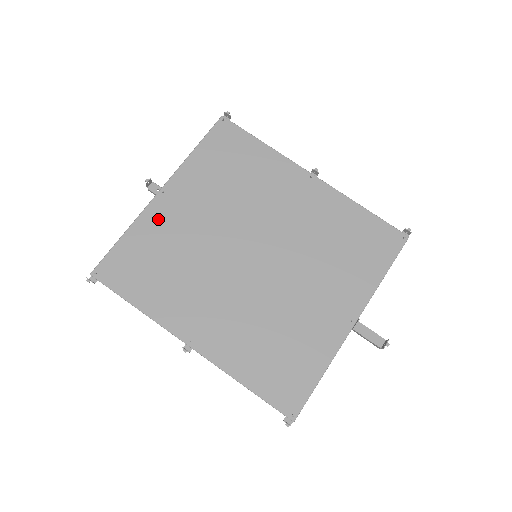
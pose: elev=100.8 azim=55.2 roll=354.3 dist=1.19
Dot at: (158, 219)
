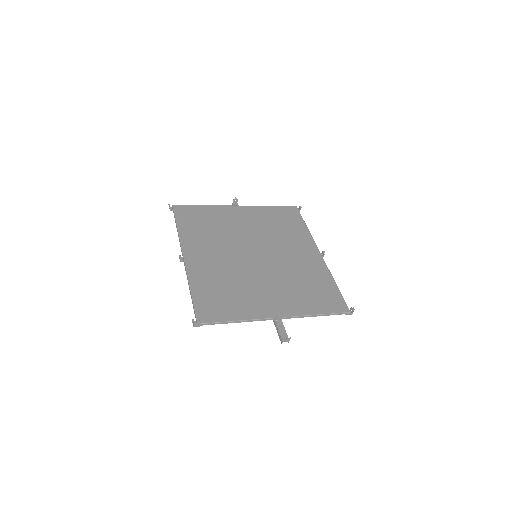
Dot at: (225, 212)
